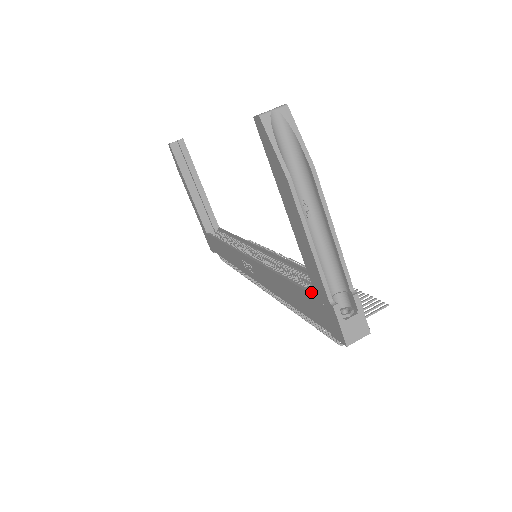
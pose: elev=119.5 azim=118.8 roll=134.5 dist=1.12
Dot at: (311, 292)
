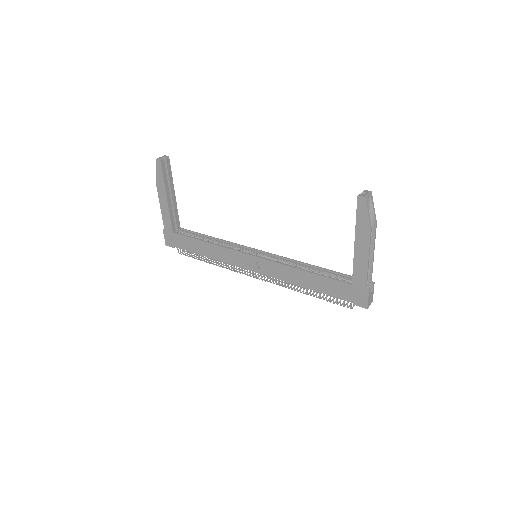
Dot at: (346, 282)
